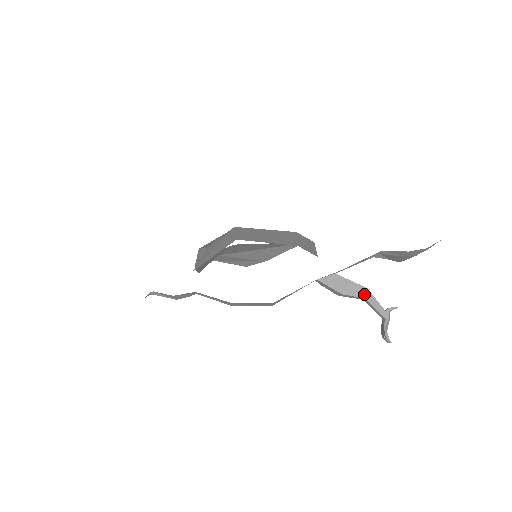
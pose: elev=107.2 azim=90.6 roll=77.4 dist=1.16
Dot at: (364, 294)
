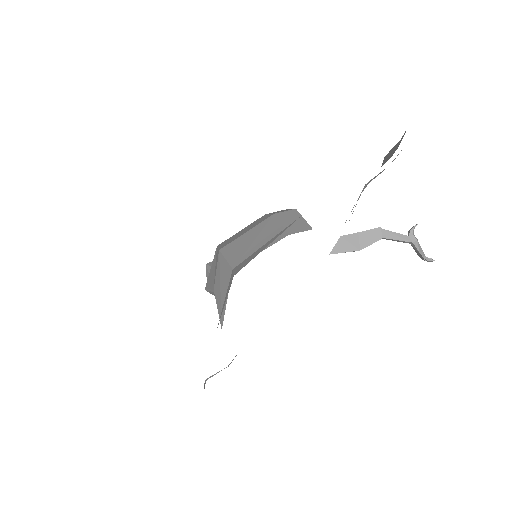
Dot at: (379, 235)
